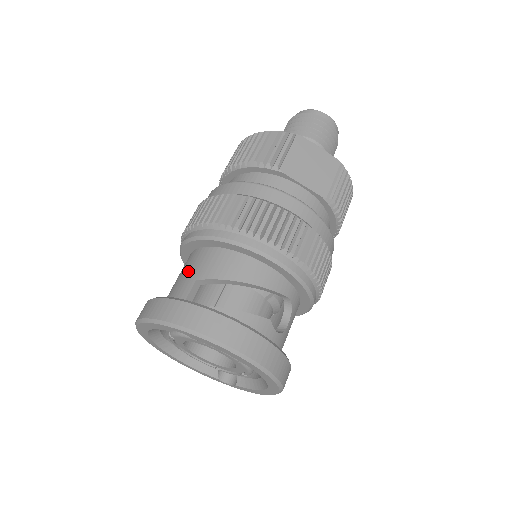
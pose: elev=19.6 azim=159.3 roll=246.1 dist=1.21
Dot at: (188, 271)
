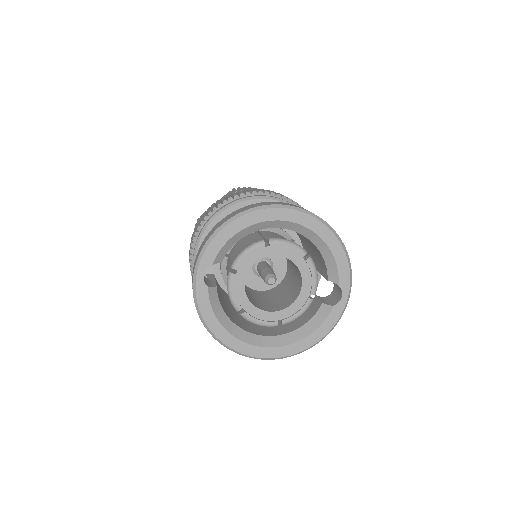
Dot at: occluded
